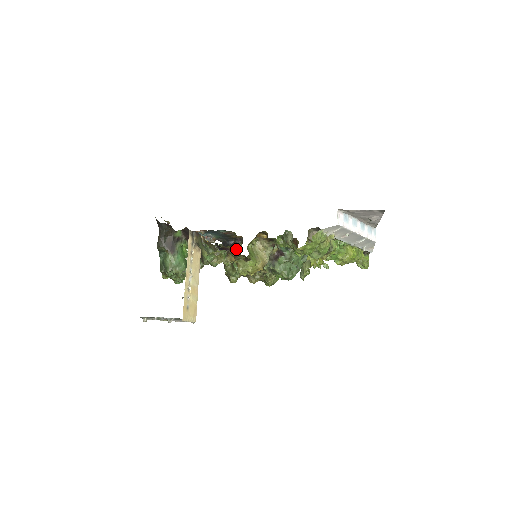
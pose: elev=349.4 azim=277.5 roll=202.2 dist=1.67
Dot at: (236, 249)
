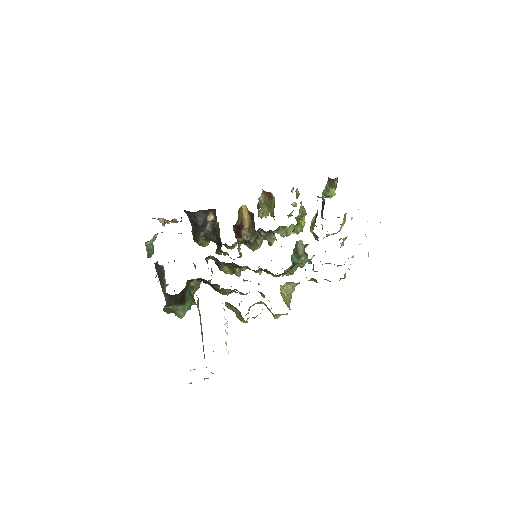
Dot at: (207, 220)
